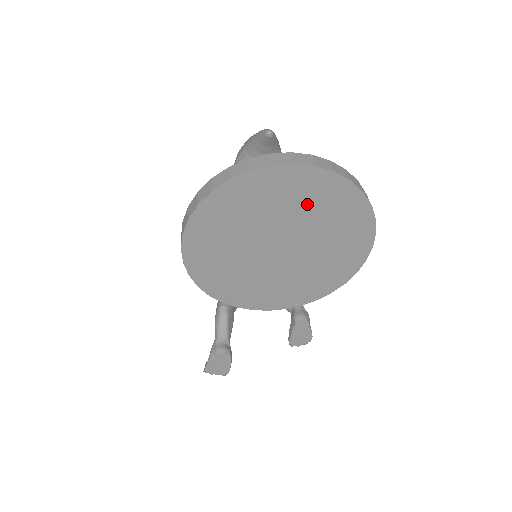
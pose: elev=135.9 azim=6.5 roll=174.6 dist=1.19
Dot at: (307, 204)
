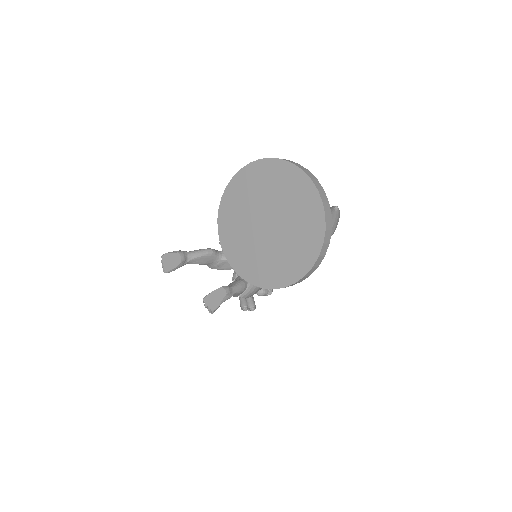
Dot at: (300, 217)
